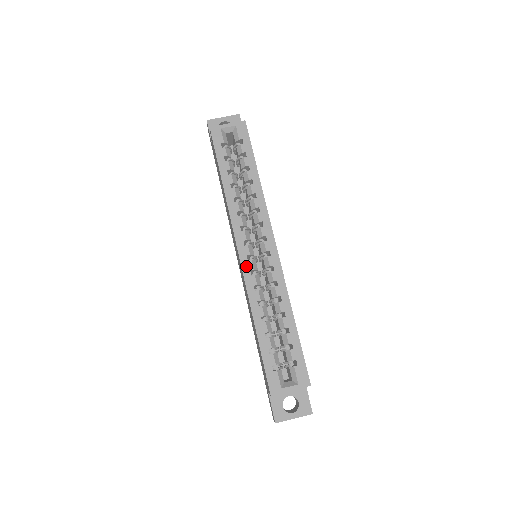
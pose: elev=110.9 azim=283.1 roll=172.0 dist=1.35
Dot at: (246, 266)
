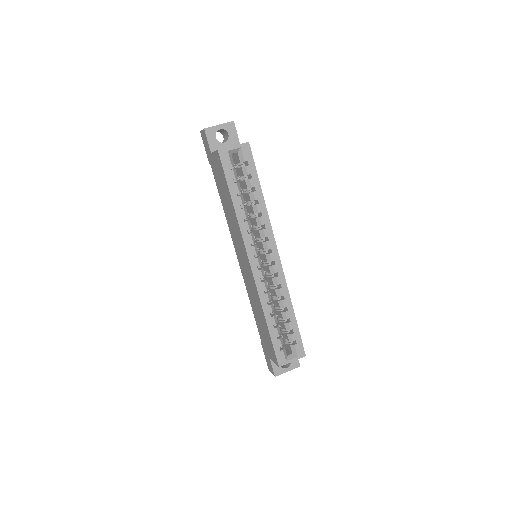
Dot at: (257, 275)
